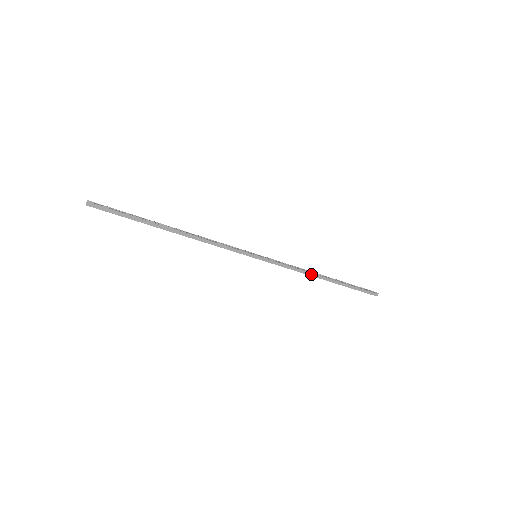
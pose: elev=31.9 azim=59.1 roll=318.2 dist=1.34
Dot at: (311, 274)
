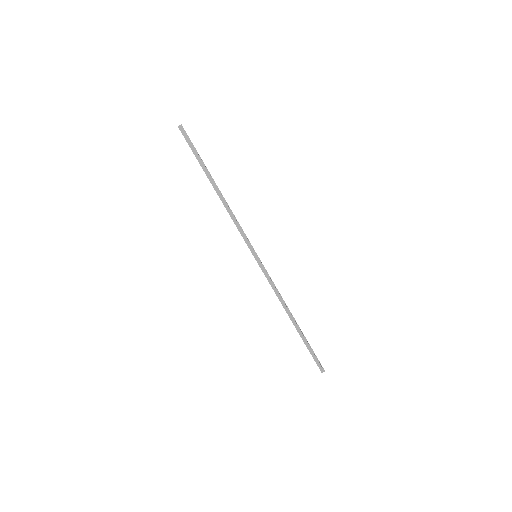
Dot at: (285, 306)
